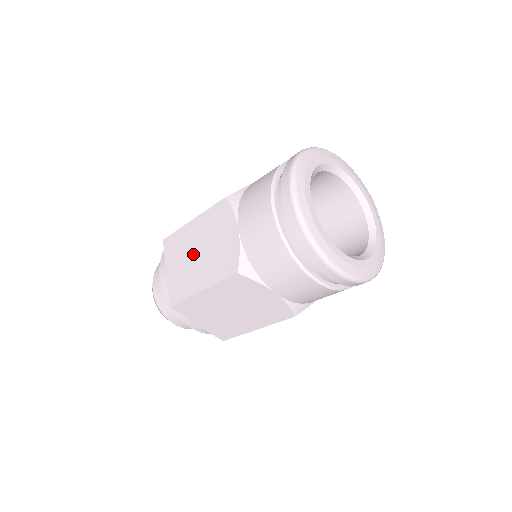
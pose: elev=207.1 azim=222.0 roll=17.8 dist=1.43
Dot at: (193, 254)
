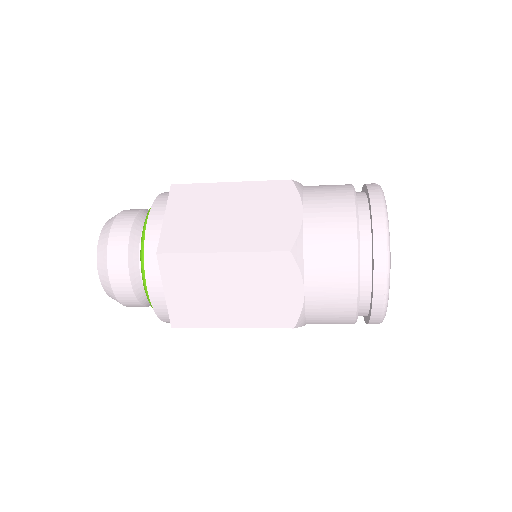
Dot at: (222, 213)
